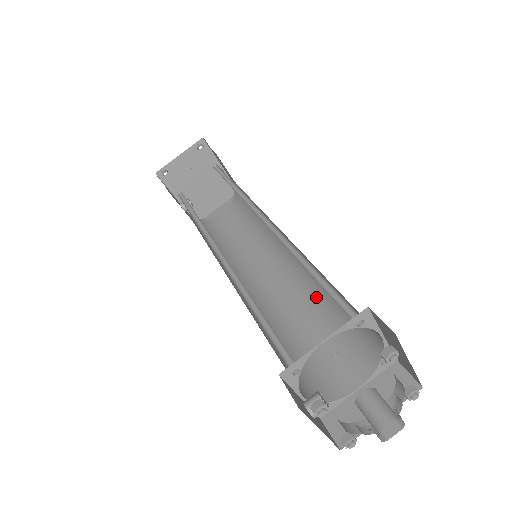
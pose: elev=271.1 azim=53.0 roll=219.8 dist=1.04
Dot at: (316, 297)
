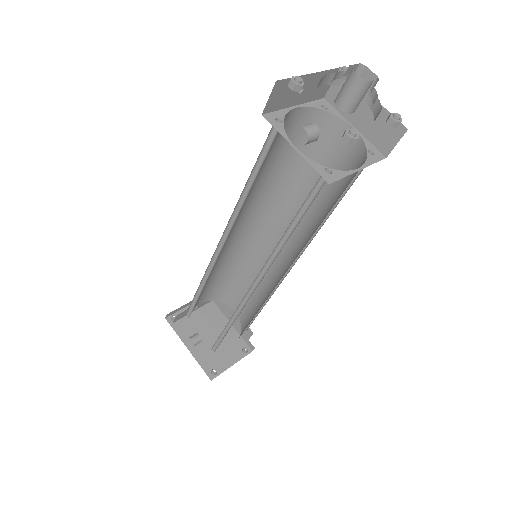
Dot at: (314, 229)
